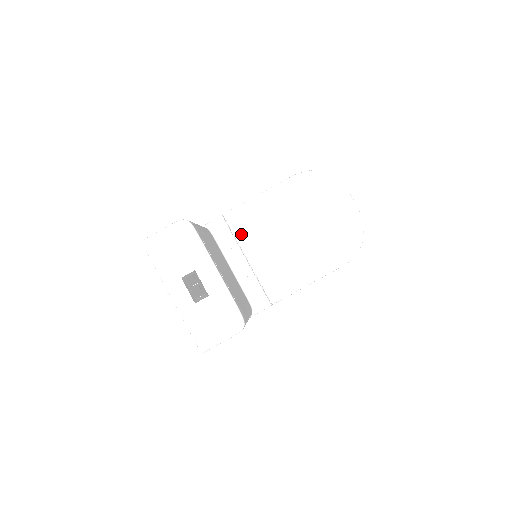
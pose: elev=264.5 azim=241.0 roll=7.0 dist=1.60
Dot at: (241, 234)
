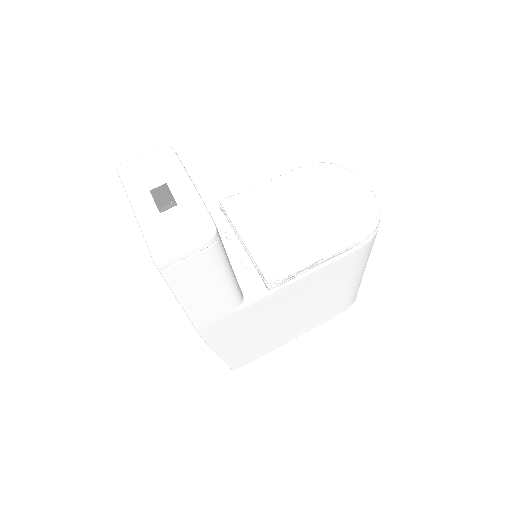
Dot at: (237, 216)
